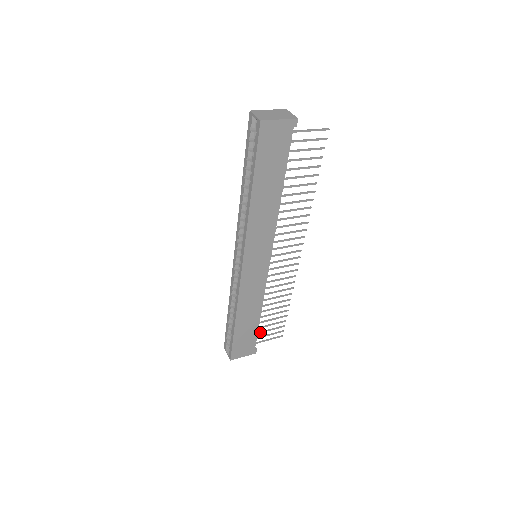
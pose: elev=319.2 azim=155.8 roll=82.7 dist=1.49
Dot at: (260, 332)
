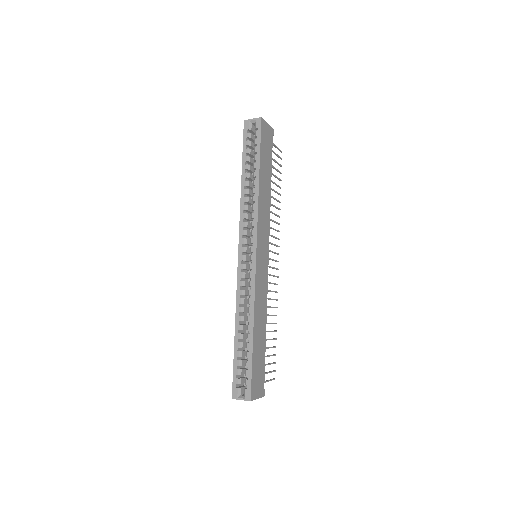
Dot at: occluded
